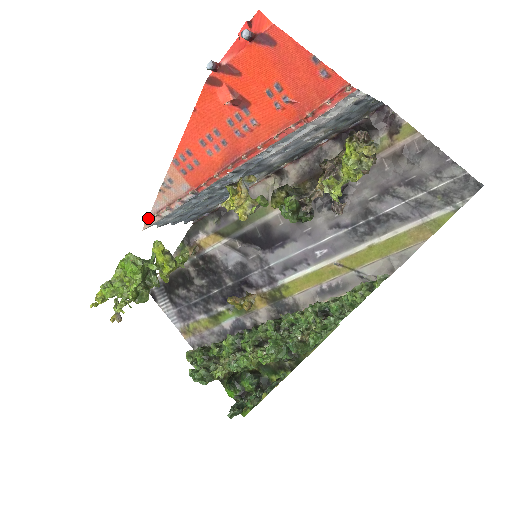
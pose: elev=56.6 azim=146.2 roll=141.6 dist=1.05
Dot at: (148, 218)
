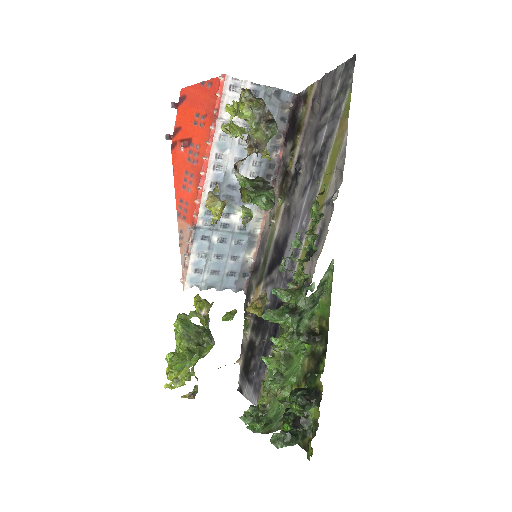
Dot at: (182, 276)
